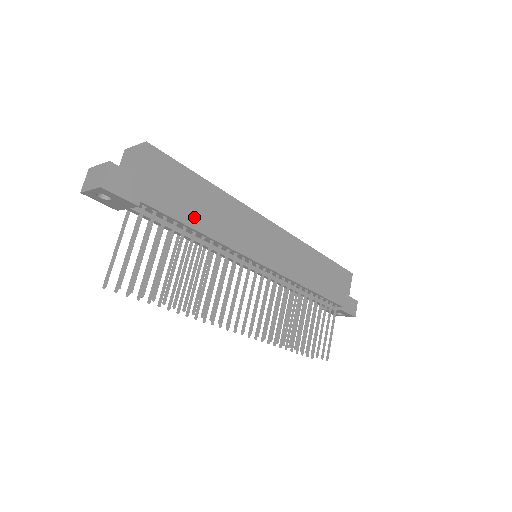
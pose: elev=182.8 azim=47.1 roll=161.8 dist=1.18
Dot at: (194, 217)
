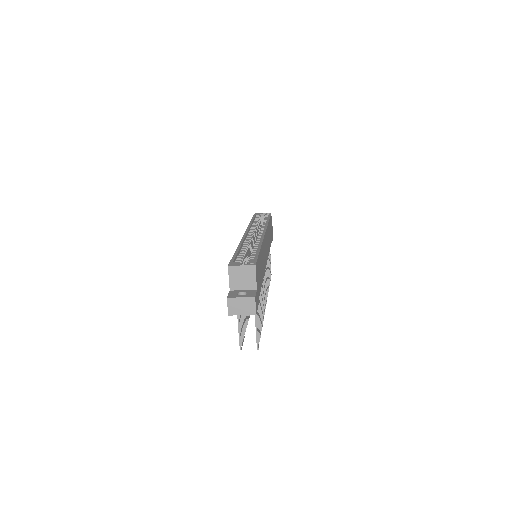
Dot at: (261, 278)
